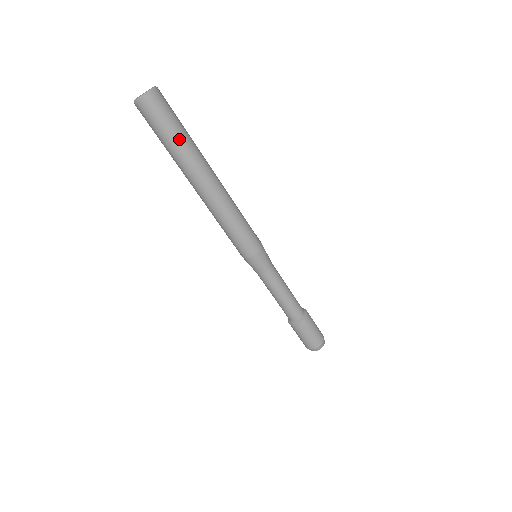
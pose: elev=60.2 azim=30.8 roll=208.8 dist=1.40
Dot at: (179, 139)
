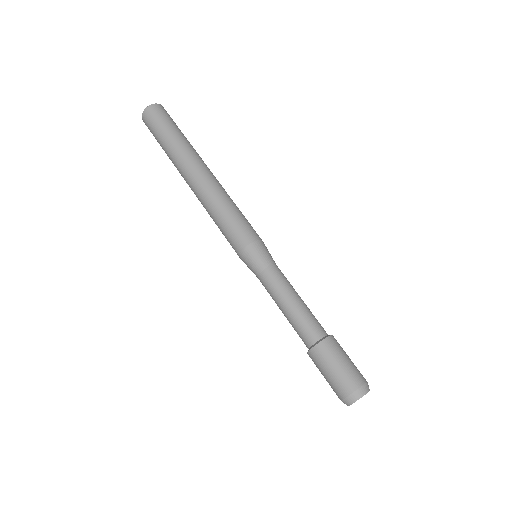
Dot at: (184, 136)
